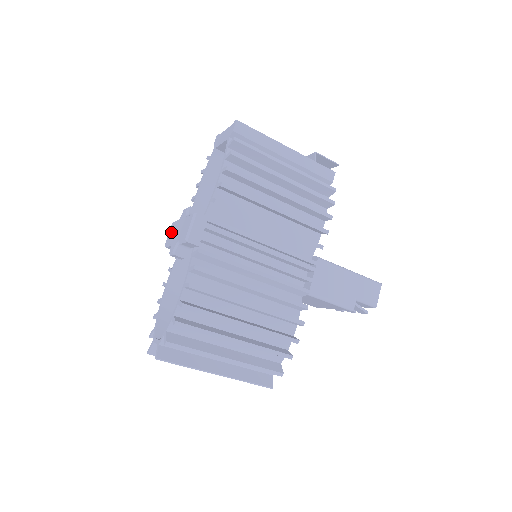
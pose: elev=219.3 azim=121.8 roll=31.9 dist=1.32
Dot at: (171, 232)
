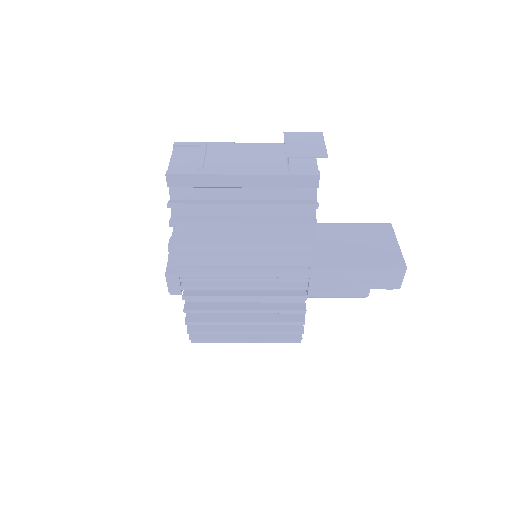
Dot at: occluded
